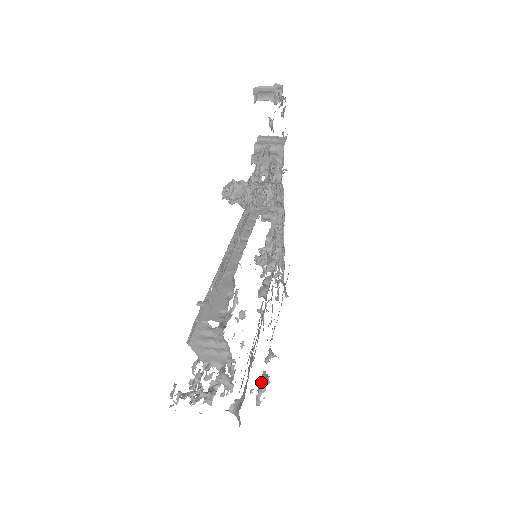
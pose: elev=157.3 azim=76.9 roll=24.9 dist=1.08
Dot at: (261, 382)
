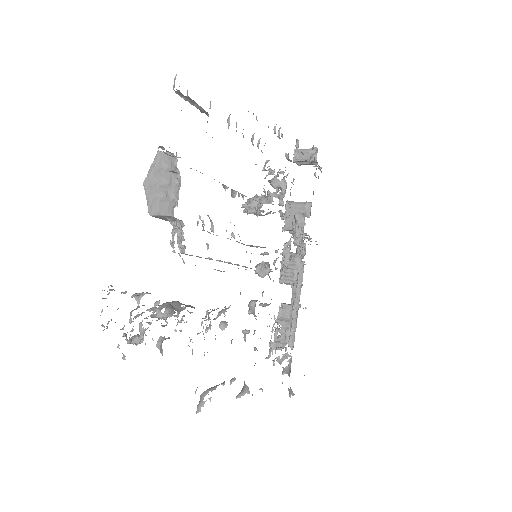
Dot at: occluded
